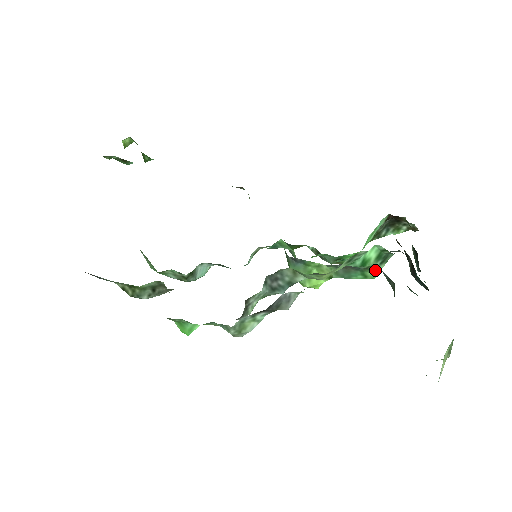
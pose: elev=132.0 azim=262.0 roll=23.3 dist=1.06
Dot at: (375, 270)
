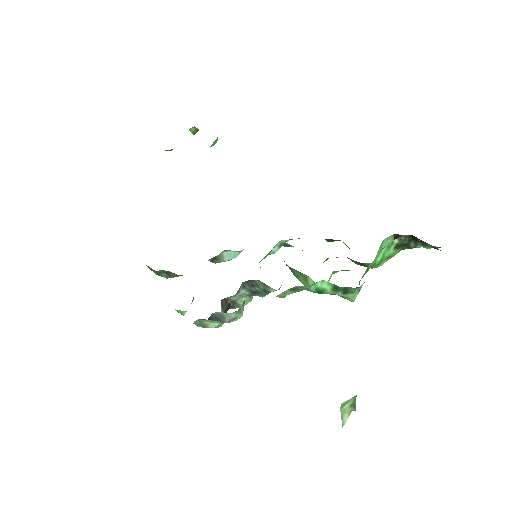
Dot at: (344, 297)
